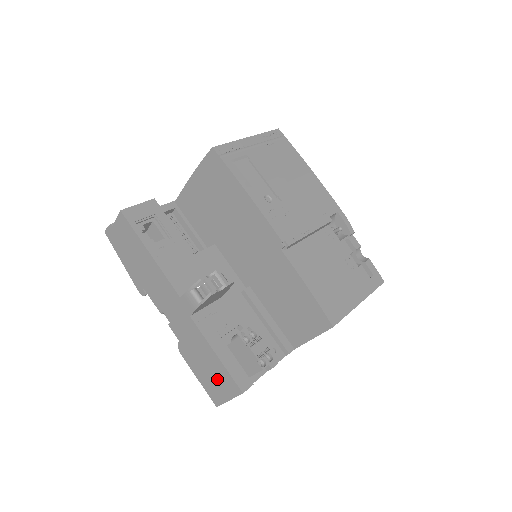
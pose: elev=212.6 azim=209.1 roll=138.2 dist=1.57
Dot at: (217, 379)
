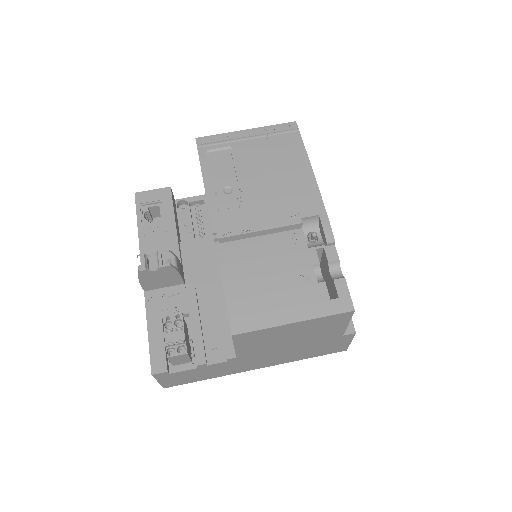
Dot at: occluded
